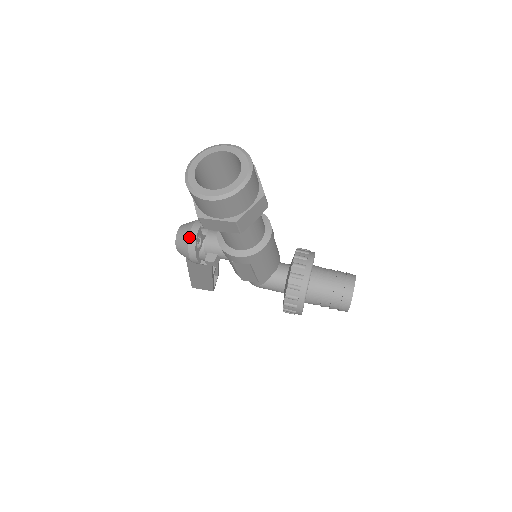
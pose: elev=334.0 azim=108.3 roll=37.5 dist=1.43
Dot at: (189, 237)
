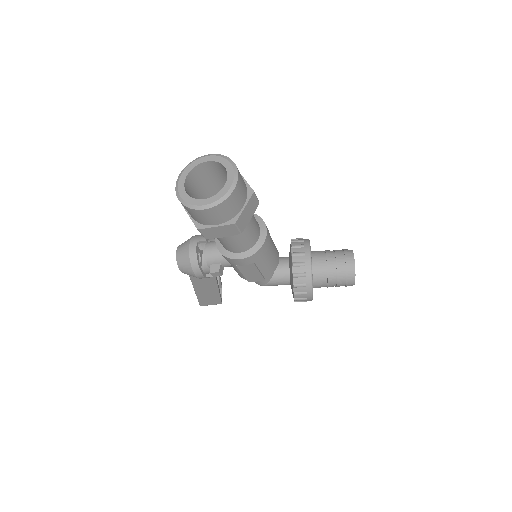
Dot at: (189, 255)
